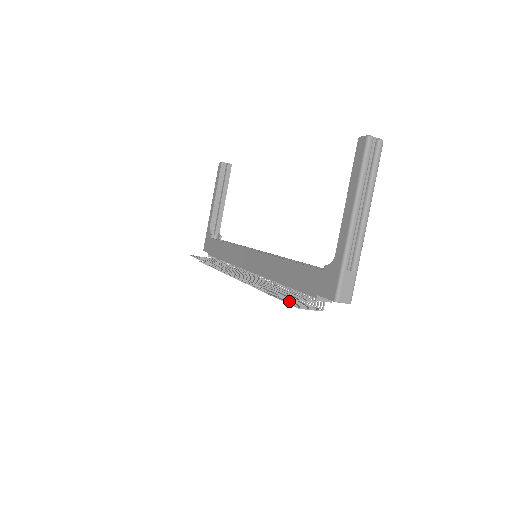
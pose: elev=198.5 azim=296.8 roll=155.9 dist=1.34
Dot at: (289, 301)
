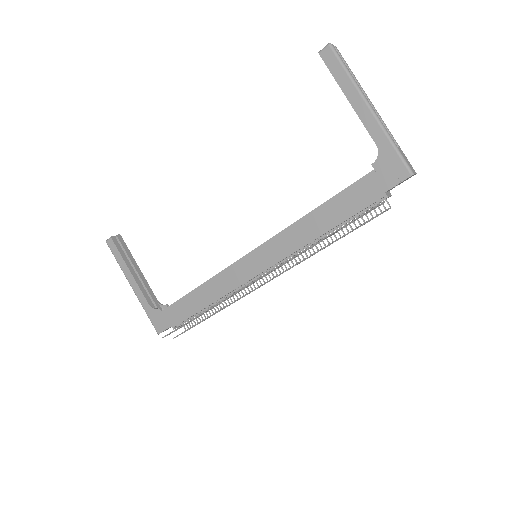
Dot at: (359, 226)
